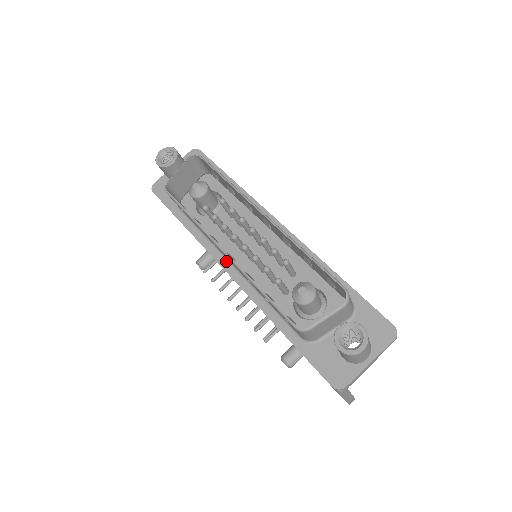
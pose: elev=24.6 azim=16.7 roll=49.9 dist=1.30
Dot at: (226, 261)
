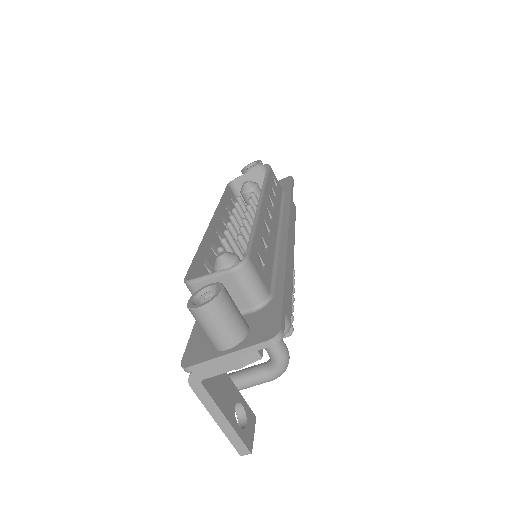
Dot at: occluded
